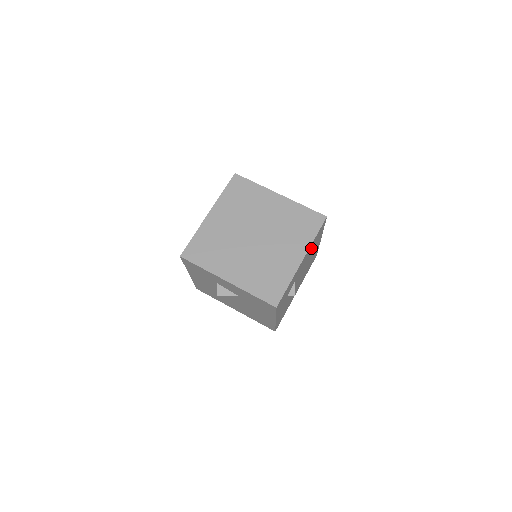
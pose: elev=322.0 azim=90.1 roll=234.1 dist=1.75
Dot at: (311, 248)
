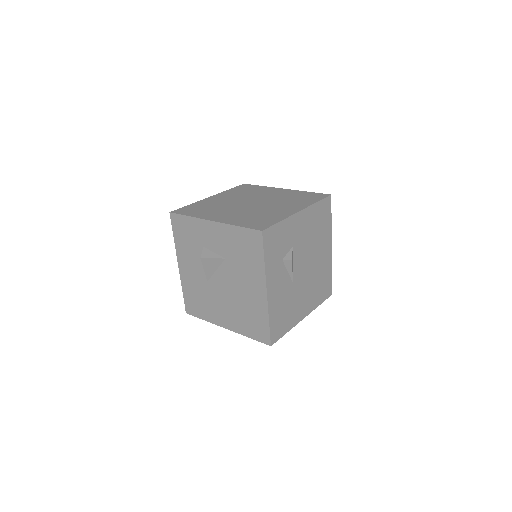
Dot at: (314, 221)
